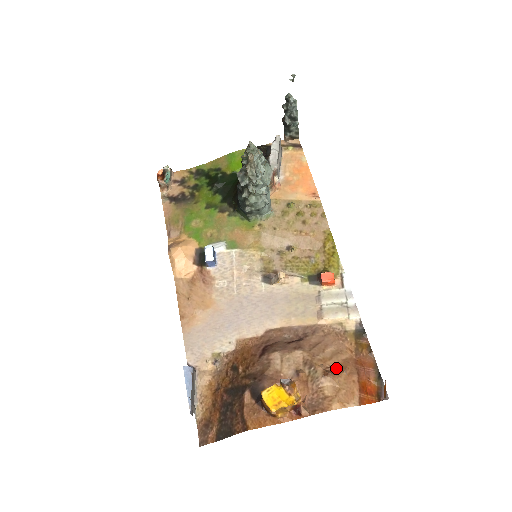
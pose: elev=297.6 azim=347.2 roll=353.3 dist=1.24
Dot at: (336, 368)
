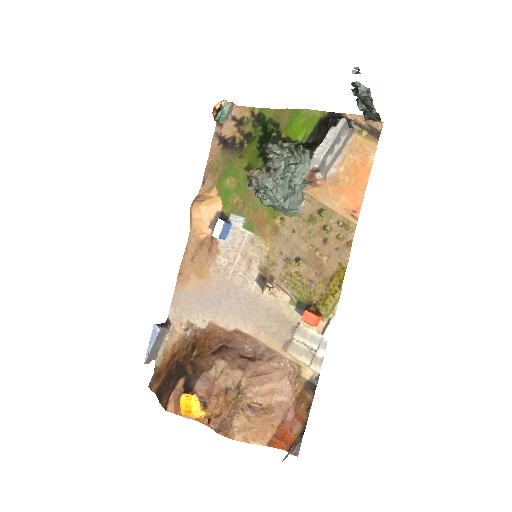
Dot at: (262, 407)
